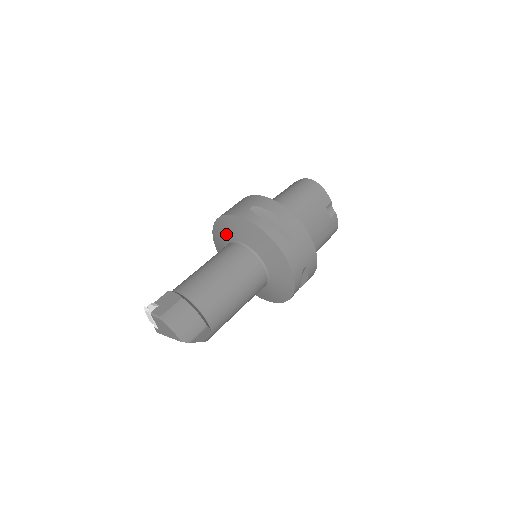
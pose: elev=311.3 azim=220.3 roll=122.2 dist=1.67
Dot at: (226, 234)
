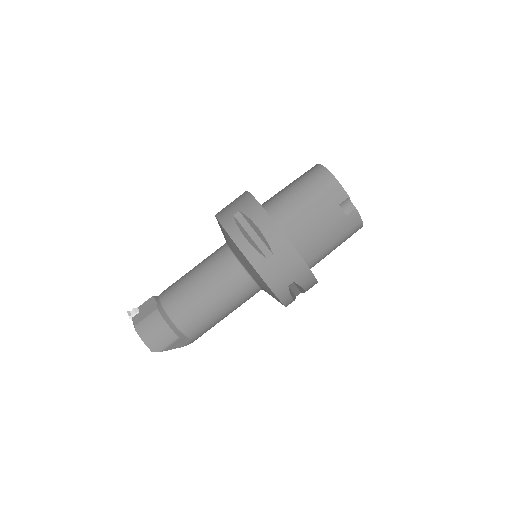
Dot at: occluded
